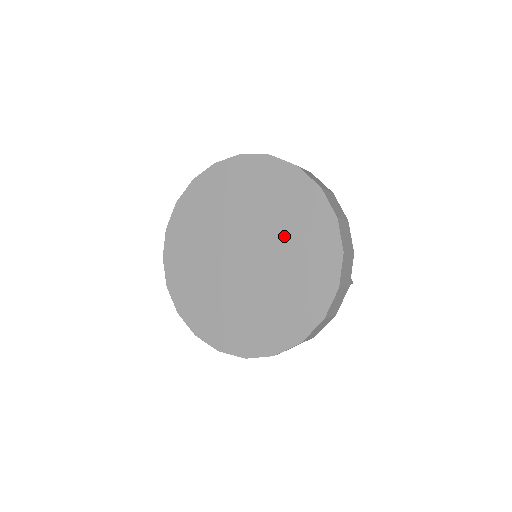
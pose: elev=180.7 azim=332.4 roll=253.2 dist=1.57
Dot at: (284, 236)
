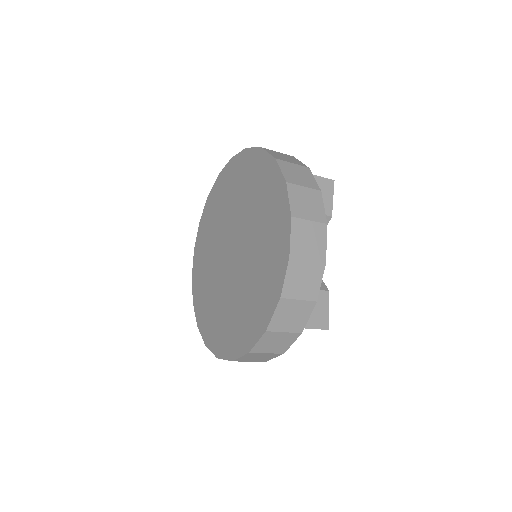
Dot at: (237, 203)
